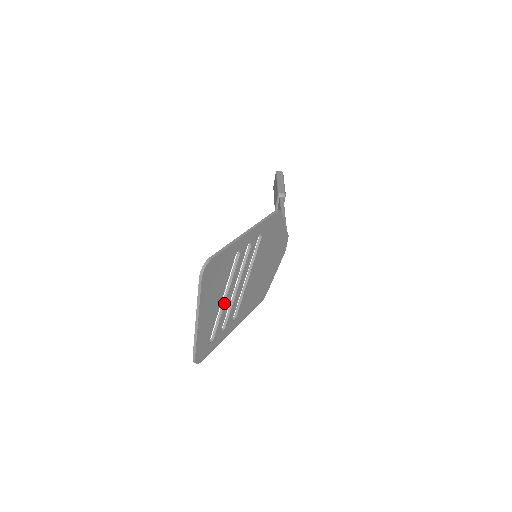
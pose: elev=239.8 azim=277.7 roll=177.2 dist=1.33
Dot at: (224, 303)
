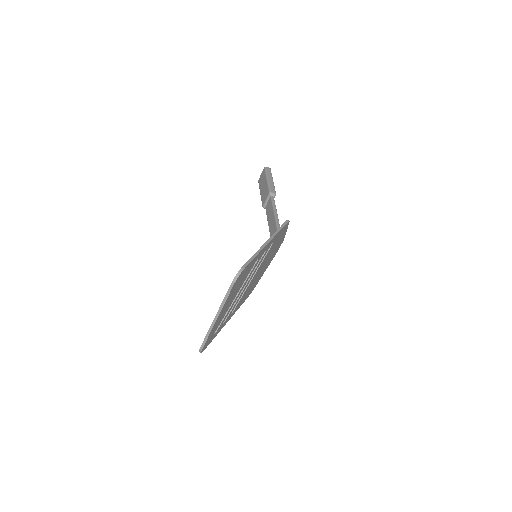
Dot at: (233, 301)
